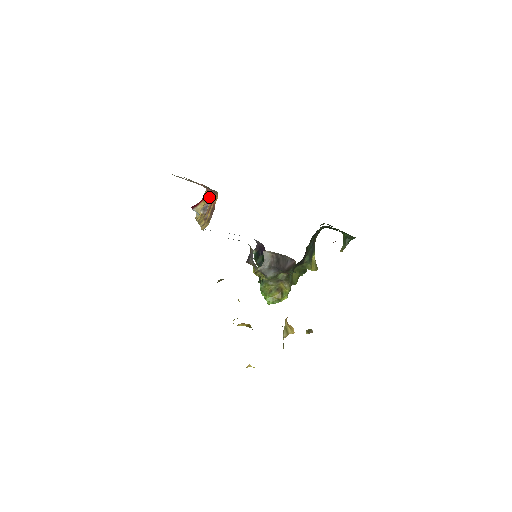
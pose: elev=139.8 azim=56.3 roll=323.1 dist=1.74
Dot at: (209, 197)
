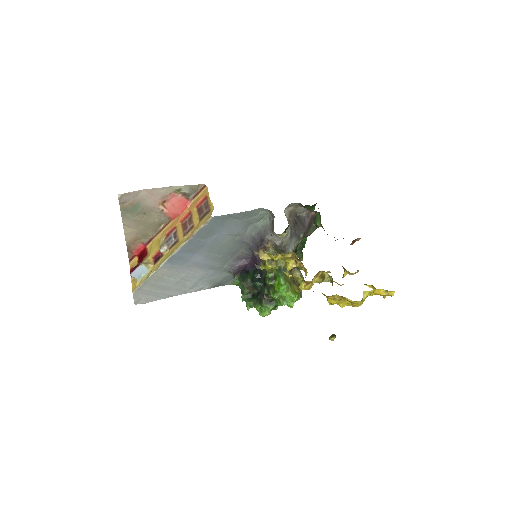
Dot at: (166, 231)
